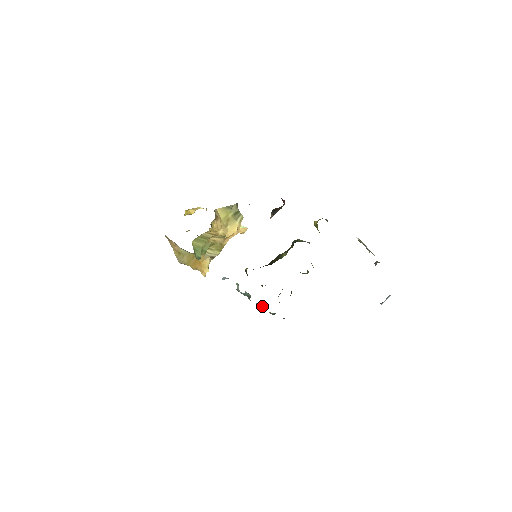
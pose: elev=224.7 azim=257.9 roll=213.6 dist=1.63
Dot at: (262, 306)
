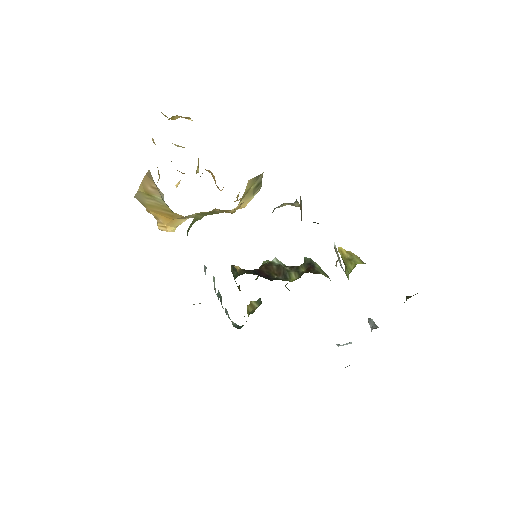
Dot at: (227, 312)
